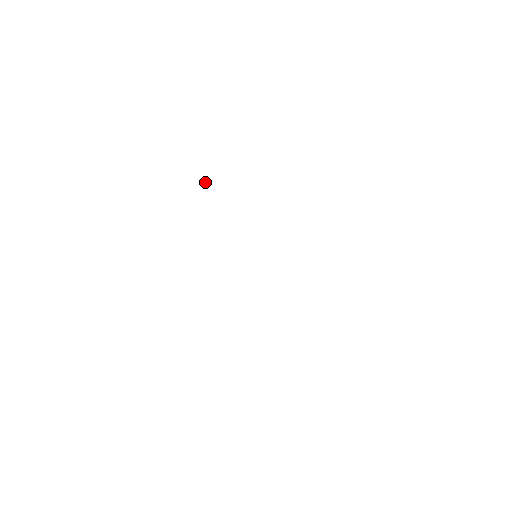
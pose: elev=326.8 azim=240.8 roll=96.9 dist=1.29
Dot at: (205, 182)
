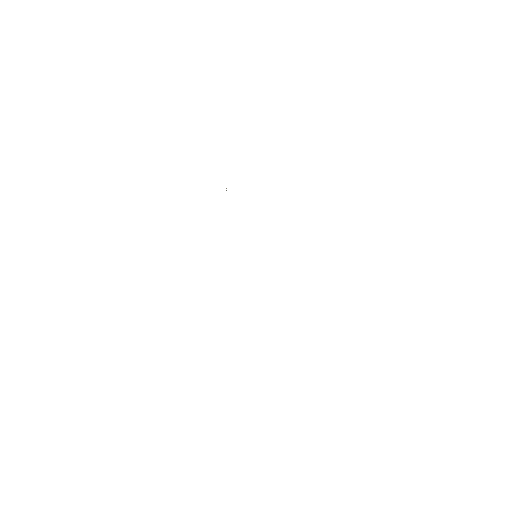
Dot at: occluded
